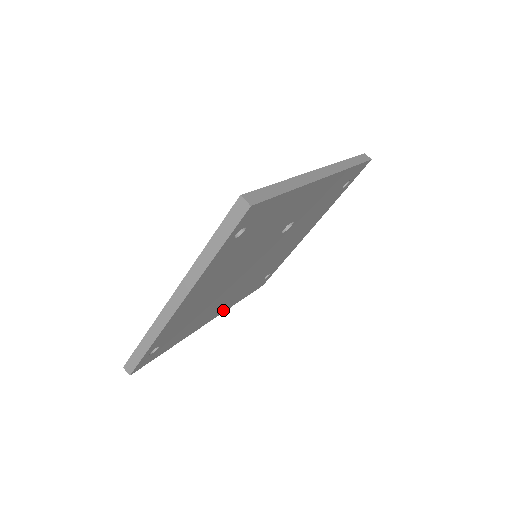
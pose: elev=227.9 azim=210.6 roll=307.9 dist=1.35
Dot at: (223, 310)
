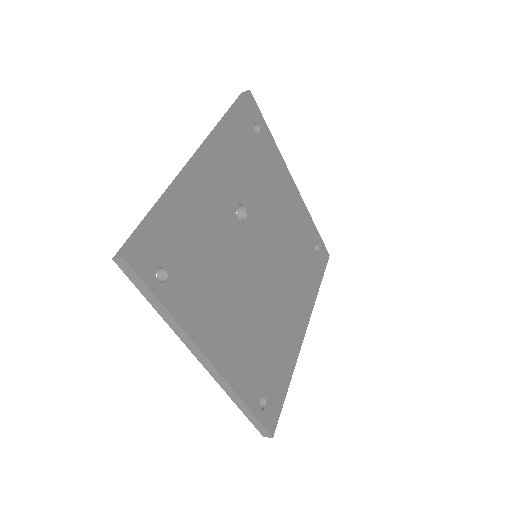
Dot at: (308, 311)
